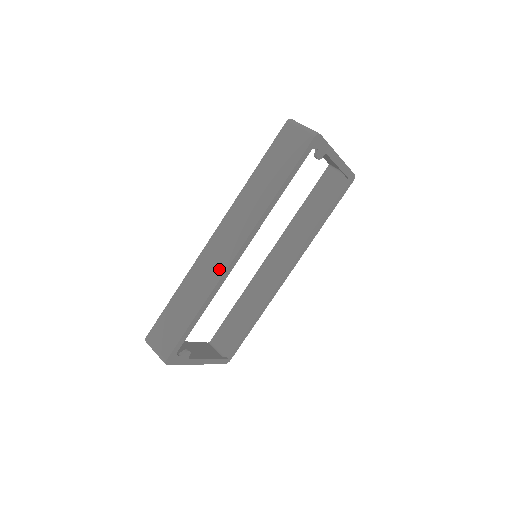
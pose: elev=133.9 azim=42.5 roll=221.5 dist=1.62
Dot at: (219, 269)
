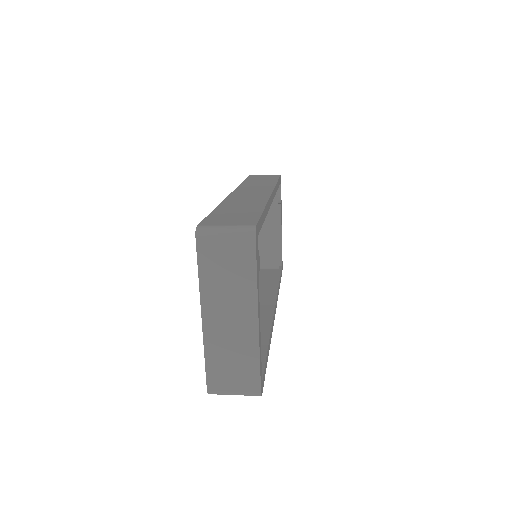
Dot at: (261, 196)
